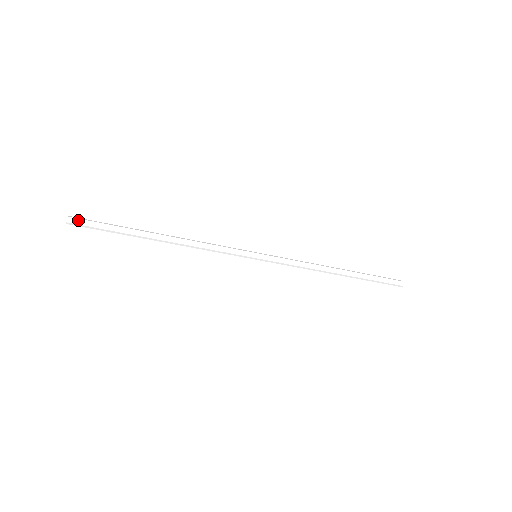
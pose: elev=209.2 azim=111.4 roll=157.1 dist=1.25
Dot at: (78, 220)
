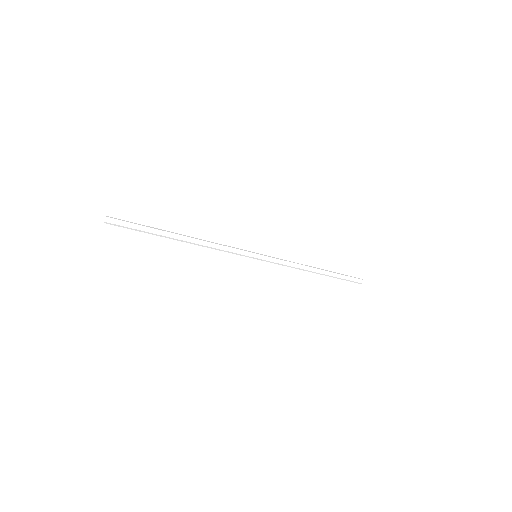
Dot at: (115, 218)
